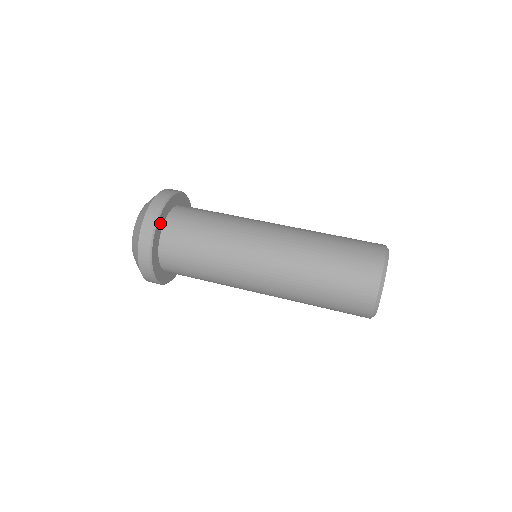
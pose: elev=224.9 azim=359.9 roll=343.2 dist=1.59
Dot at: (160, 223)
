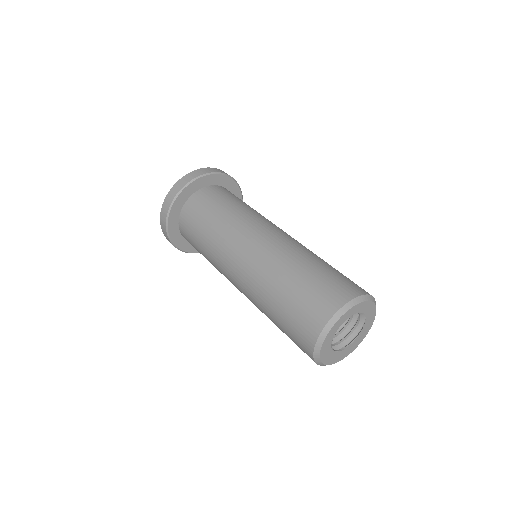
Dot at: (180, 201)
